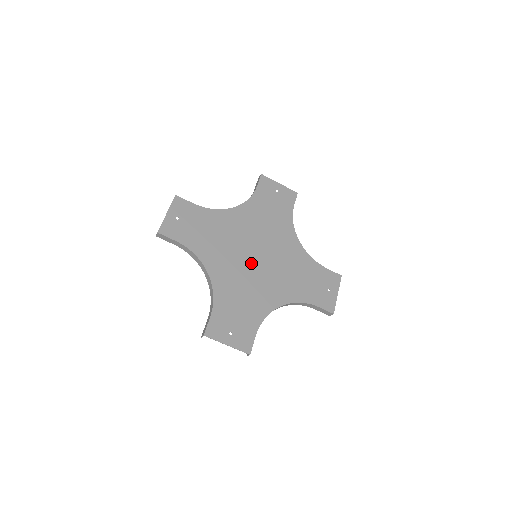
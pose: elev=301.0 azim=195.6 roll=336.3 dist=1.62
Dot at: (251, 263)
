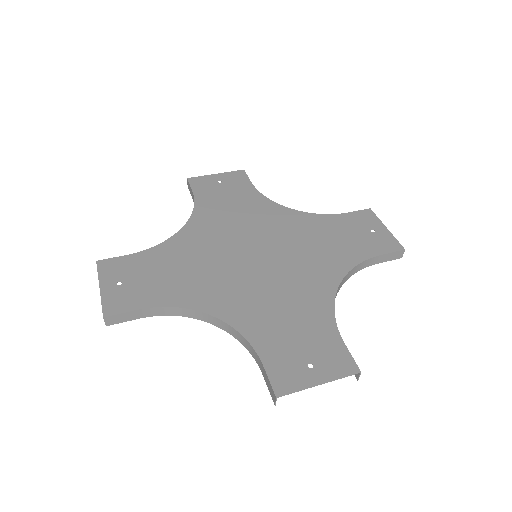
Dot at: (239, 255)
